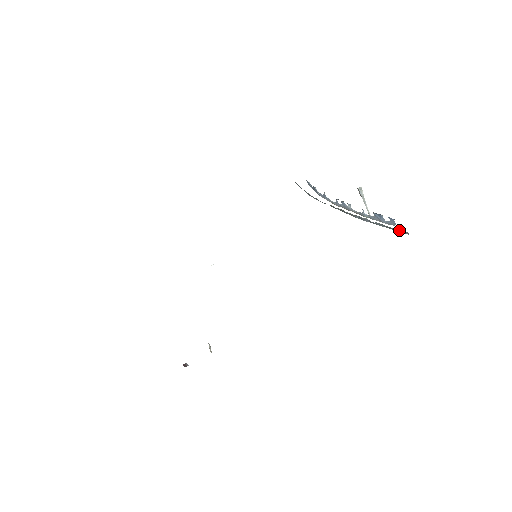
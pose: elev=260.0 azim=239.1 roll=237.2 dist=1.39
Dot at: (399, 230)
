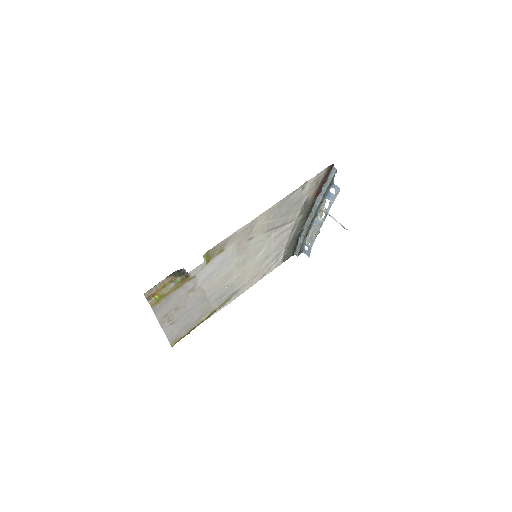
Dot at: (331, 174)
